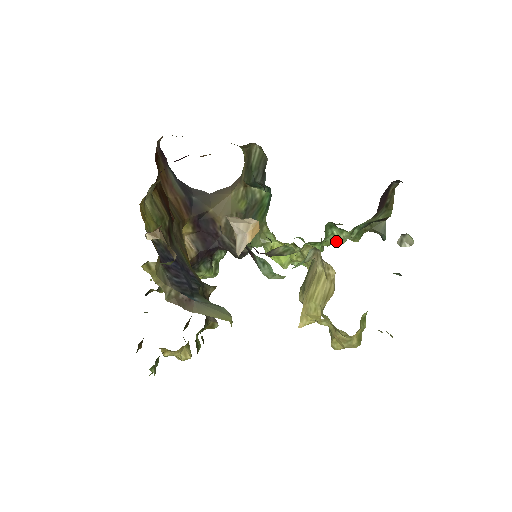
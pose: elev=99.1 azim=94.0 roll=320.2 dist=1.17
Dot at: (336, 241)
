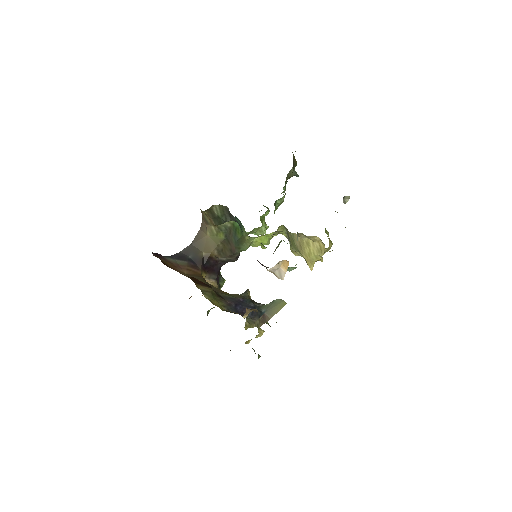
Dot at: (280, 204)
